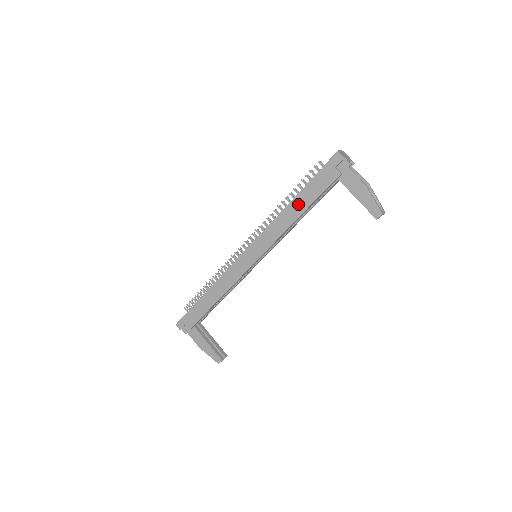
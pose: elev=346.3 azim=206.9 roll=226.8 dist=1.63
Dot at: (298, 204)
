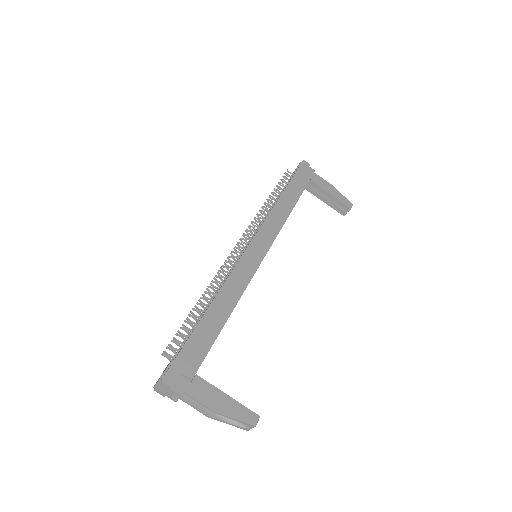
Dot at: (289, 196)
